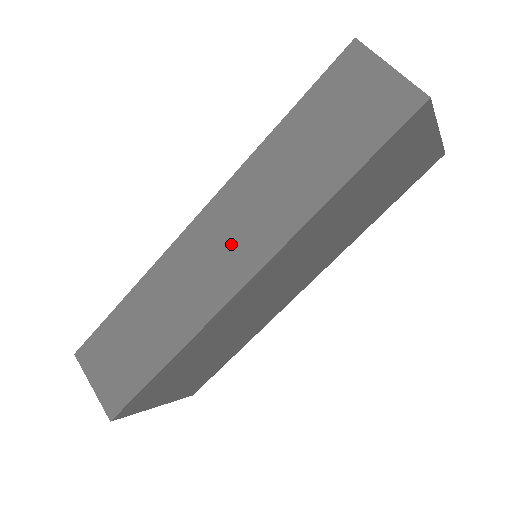
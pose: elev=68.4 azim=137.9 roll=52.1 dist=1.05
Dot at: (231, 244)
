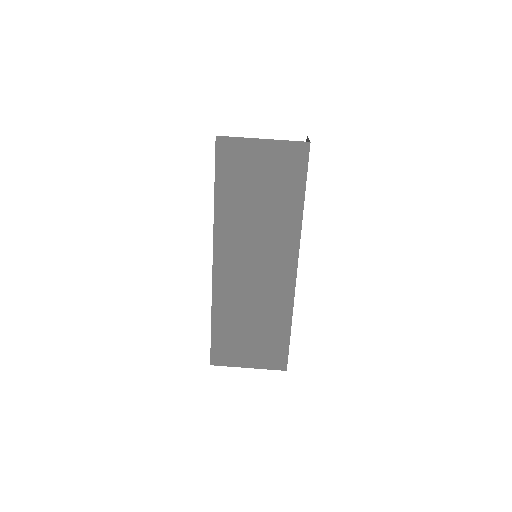
Dot at: occluded
